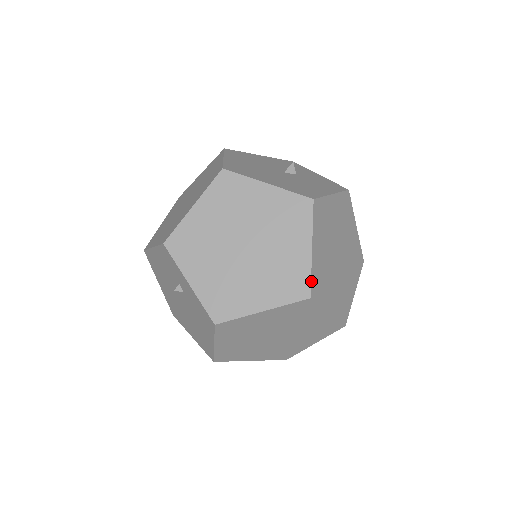
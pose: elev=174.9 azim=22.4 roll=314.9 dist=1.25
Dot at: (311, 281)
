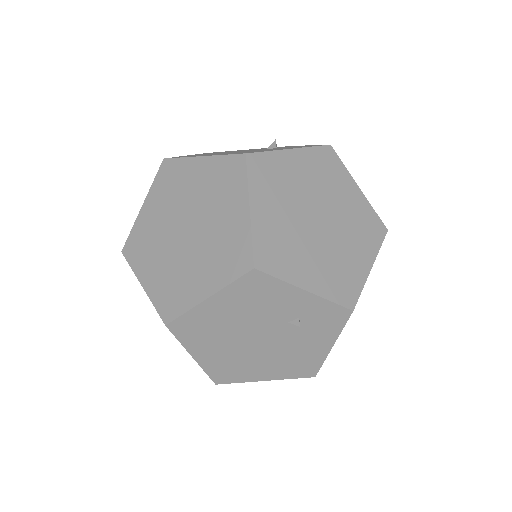
Dot at: occluded
